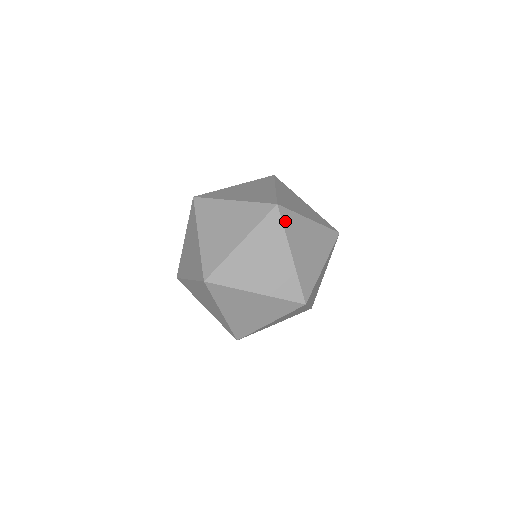
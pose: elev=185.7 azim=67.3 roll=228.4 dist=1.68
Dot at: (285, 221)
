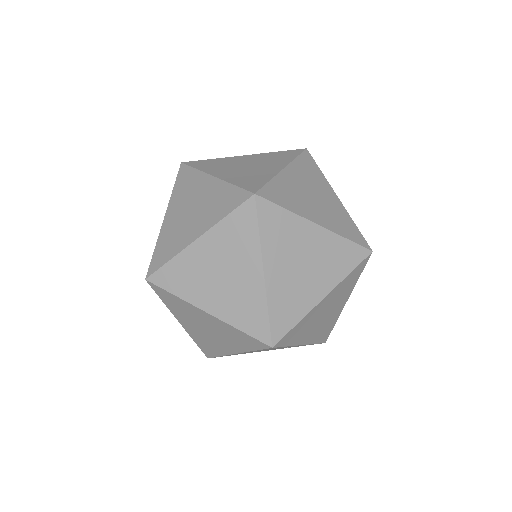
Dot at: occluded
